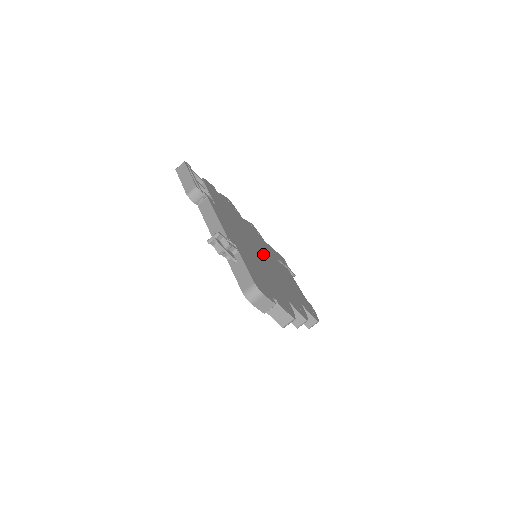
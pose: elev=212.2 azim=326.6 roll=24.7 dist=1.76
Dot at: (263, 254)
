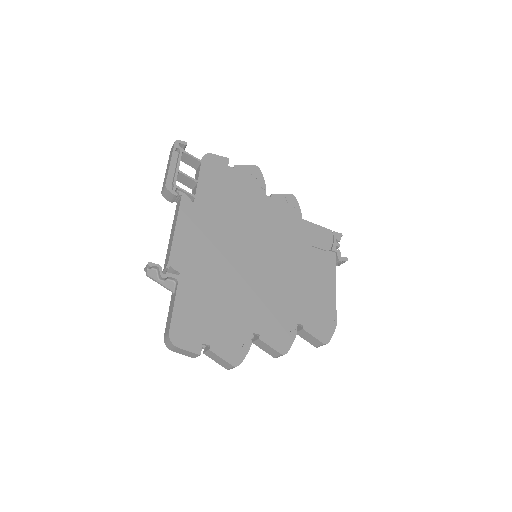
Dot at: (264, 255)
